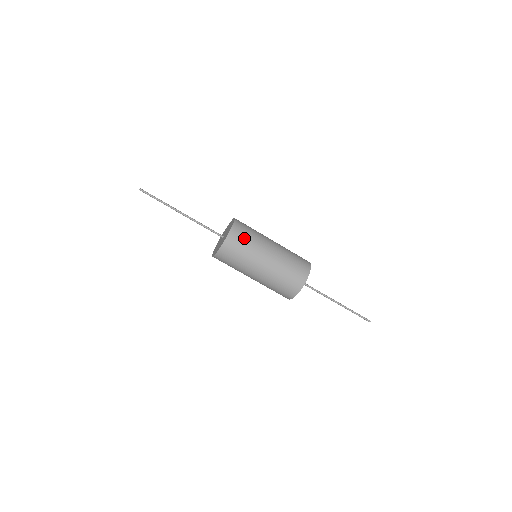
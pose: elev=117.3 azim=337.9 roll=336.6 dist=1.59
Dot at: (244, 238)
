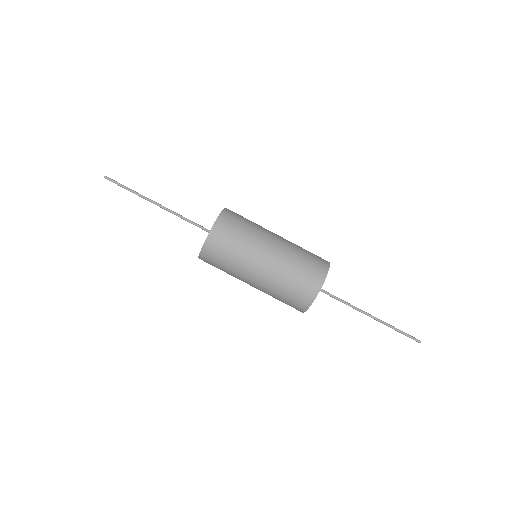
Dot at: (235, 229)
